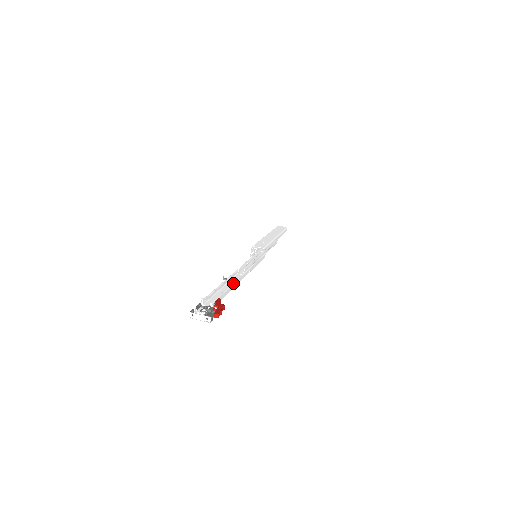
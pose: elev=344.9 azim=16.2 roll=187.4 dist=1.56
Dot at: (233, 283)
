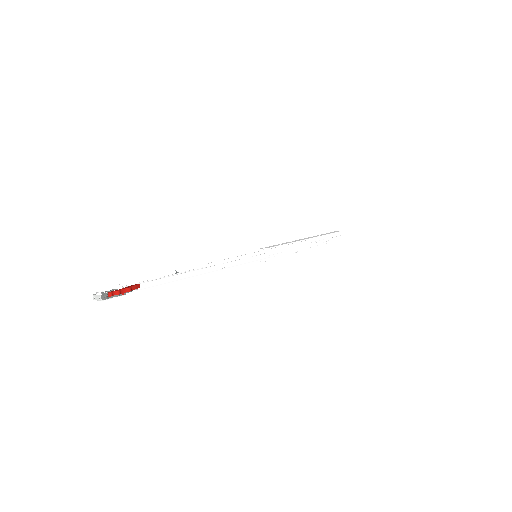
Dot at: (178, 274)
